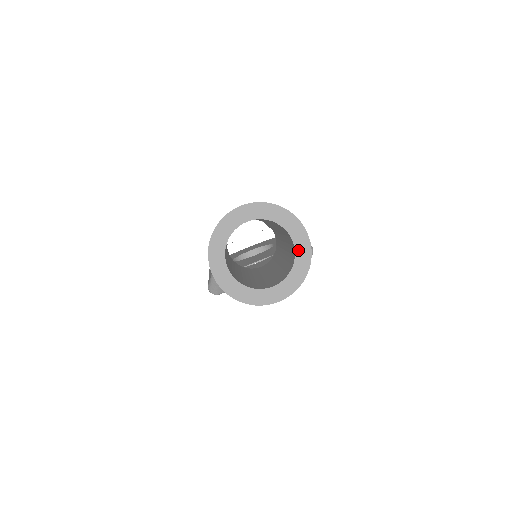
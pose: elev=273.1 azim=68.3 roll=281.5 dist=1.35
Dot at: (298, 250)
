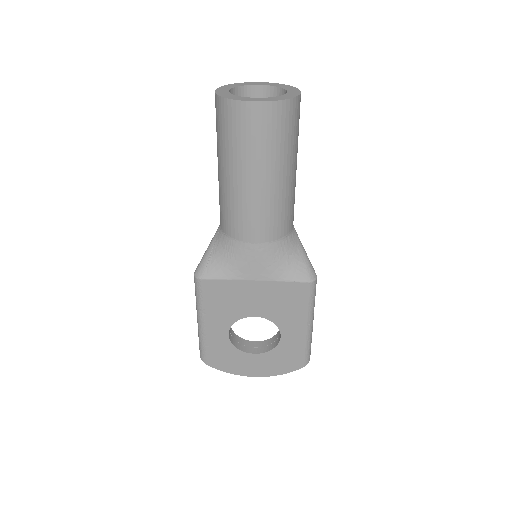
Dot at: (289, 93)
